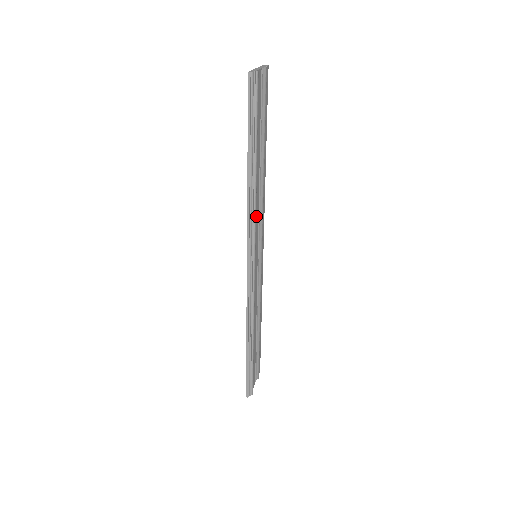
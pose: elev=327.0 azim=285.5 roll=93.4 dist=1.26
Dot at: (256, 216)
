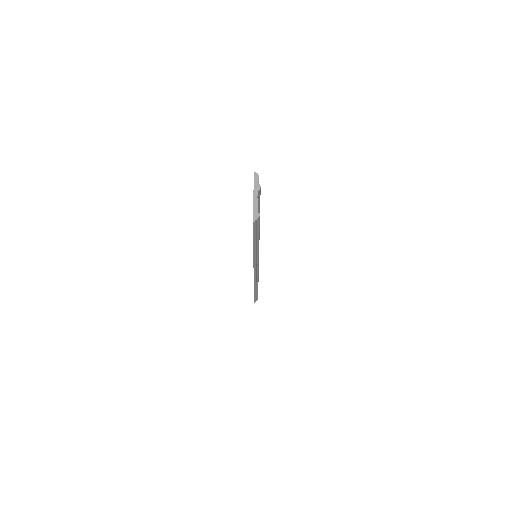
Dot at: occluded
